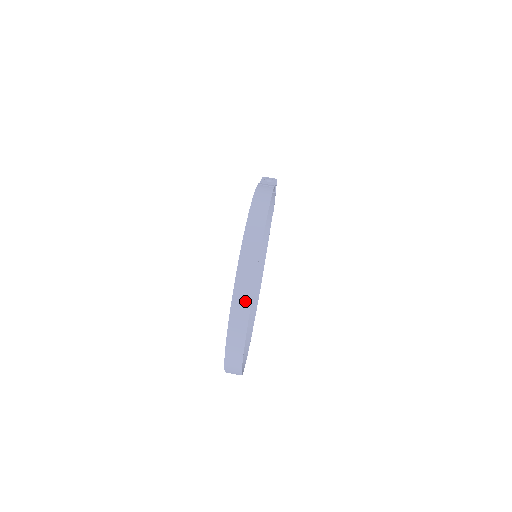
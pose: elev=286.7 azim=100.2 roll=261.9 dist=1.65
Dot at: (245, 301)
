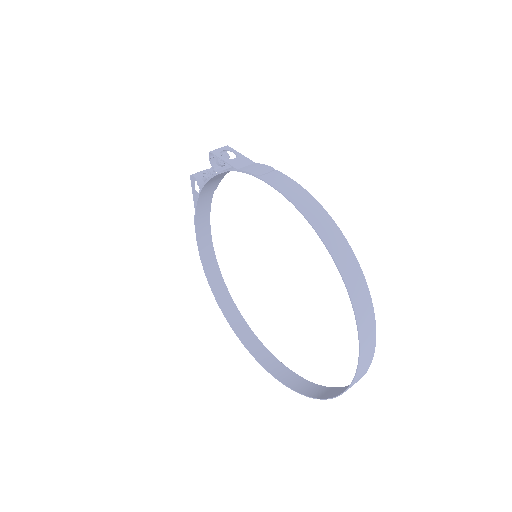
Dot at: (371, 336)
